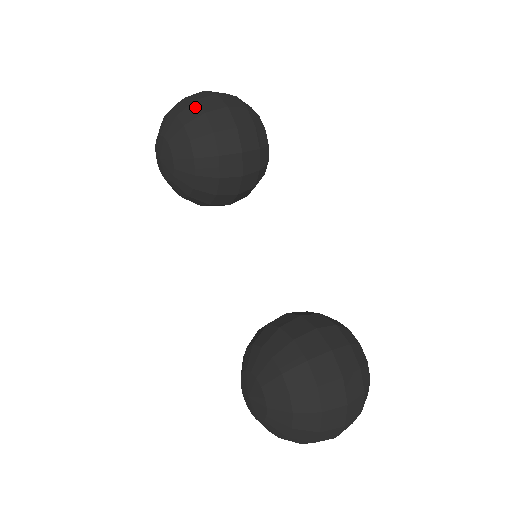
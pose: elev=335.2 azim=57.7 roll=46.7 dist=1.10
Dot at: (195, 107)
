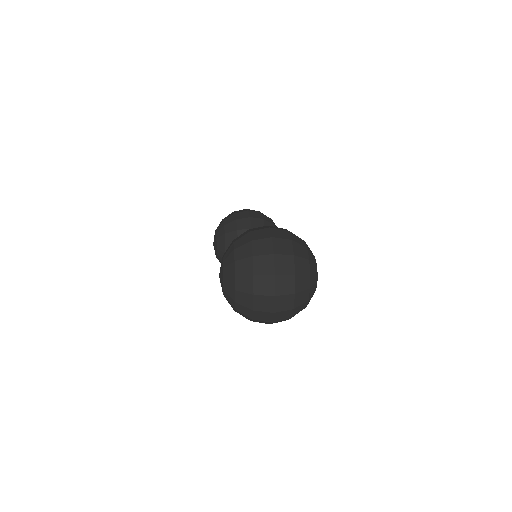
Dot at: occluded
